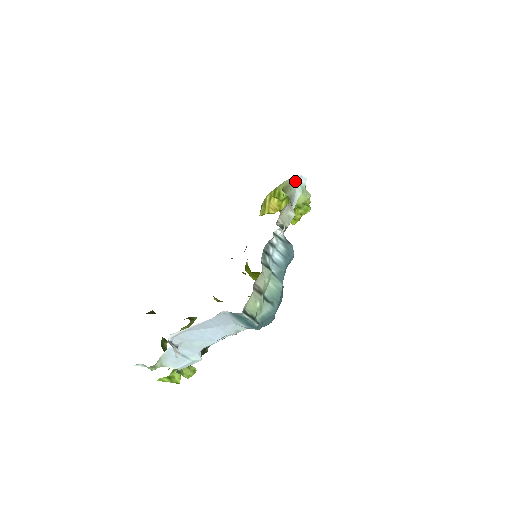
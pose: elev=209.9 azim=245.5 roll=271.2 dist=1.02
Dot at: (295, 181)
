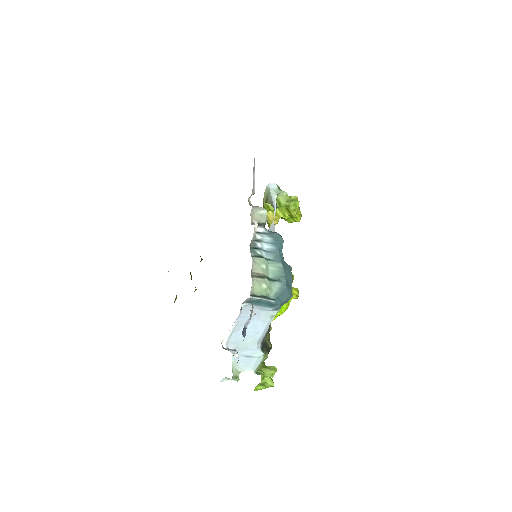
Dot at: (268, 190)
